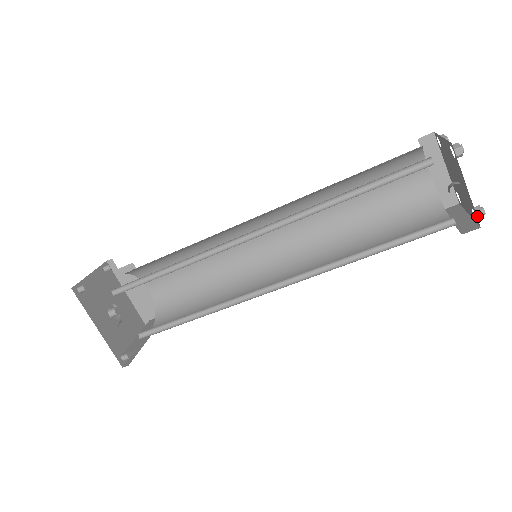
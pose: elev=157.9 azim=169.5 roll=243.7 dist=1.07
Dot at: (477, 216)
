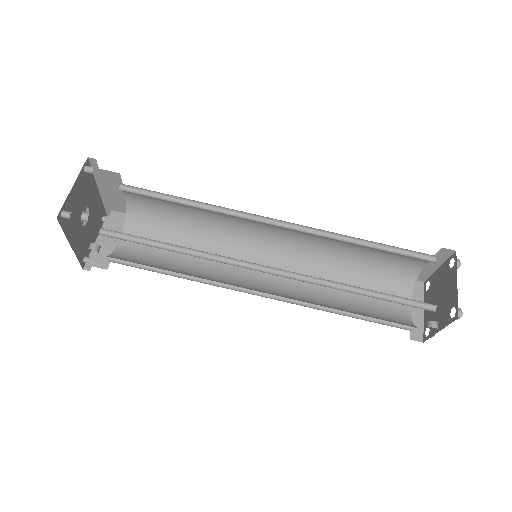
Dot at: (428, 336)
